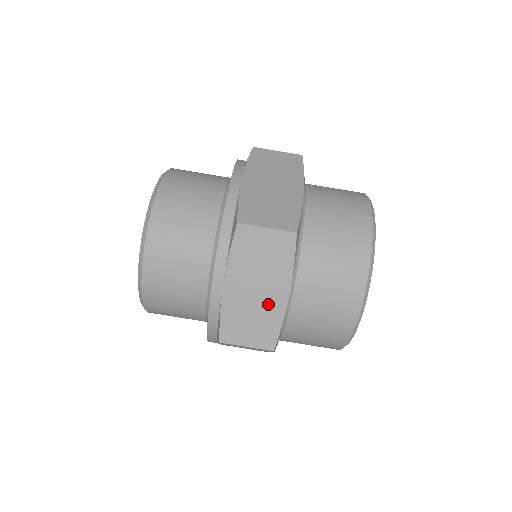
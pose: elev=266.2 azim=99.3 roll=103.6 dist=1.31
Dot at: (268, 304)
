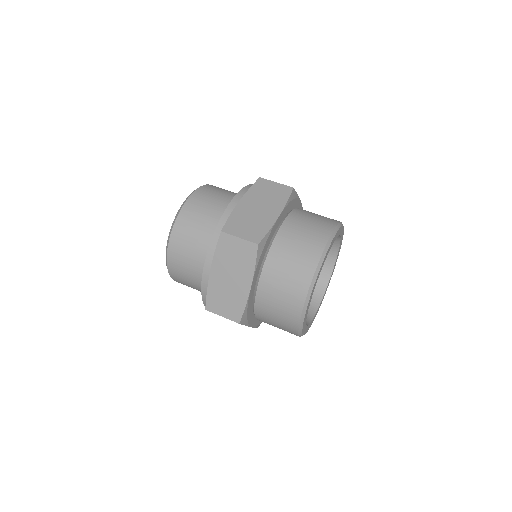
Dot at: (237, 290)
